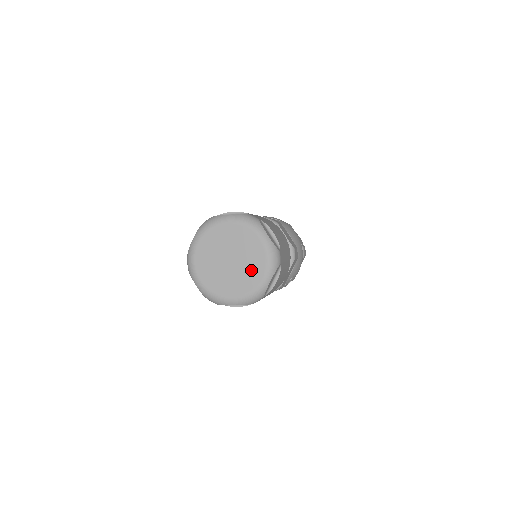
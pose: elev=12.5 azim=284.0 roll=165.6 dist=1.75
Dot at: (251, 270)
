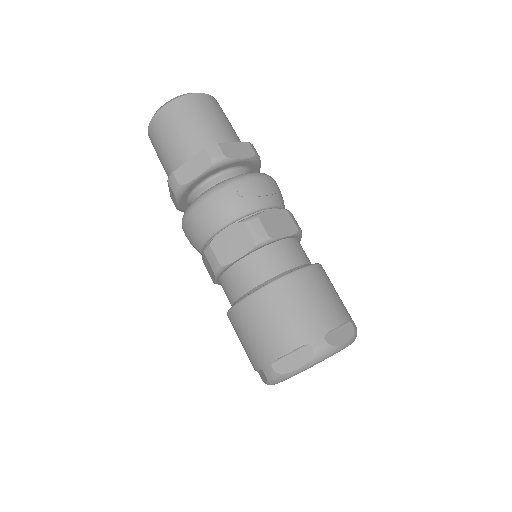
Dot at: occluded
